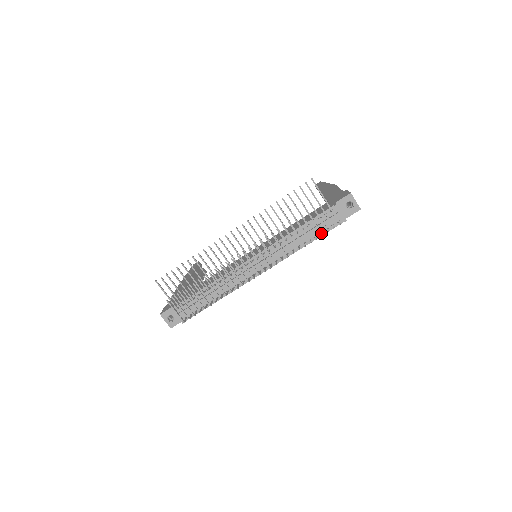
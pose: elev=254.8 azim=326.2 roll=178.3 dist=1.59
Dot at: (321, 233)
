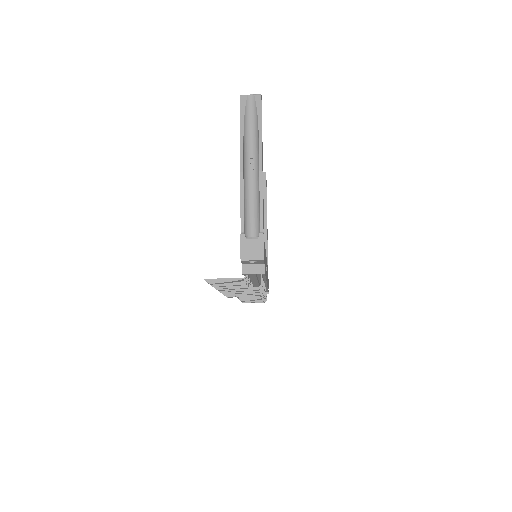
Dot at: (258, 290)
